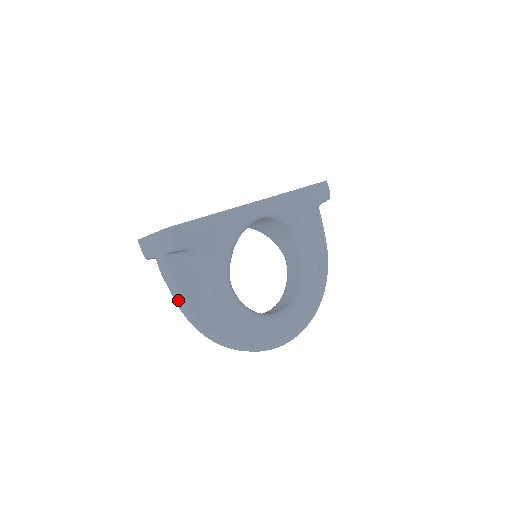
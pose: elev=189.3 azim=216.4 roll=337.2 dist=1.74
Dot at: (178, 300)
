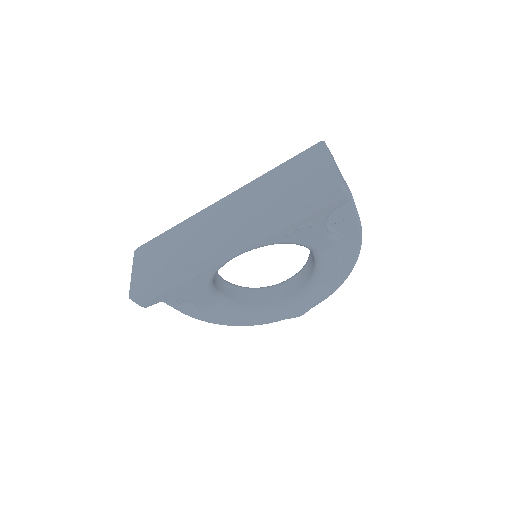
Dot at: occluded
